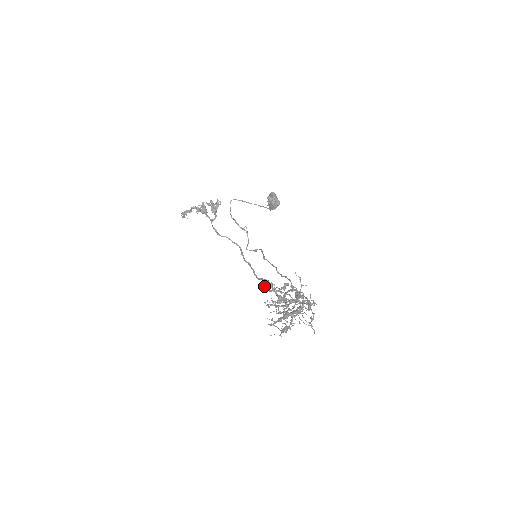
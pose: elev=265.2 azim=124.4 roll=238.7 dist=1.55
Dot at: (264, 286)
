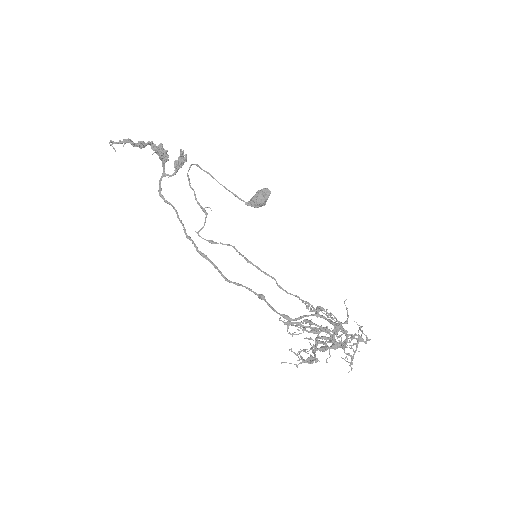
Dot at: (302, 302)
